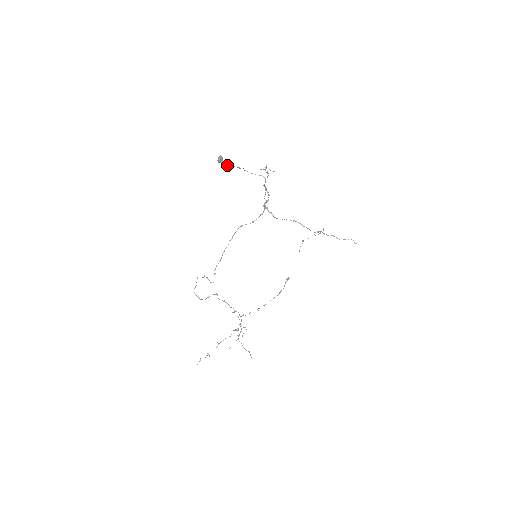
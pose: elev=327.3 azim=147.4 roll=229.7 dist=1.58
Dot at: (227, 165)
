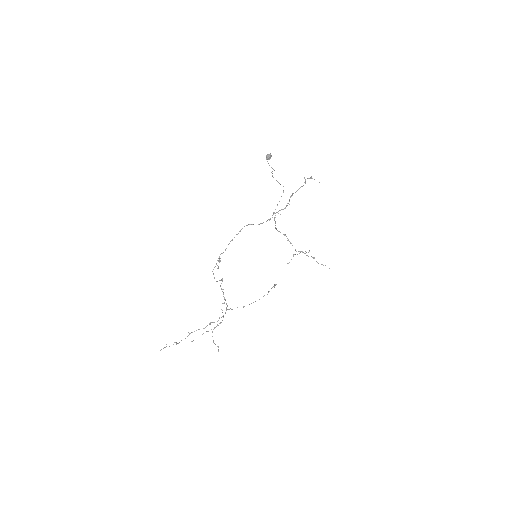
Dot at: occluded
